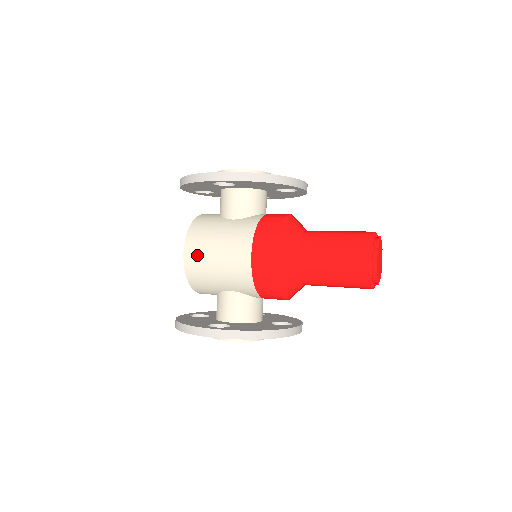
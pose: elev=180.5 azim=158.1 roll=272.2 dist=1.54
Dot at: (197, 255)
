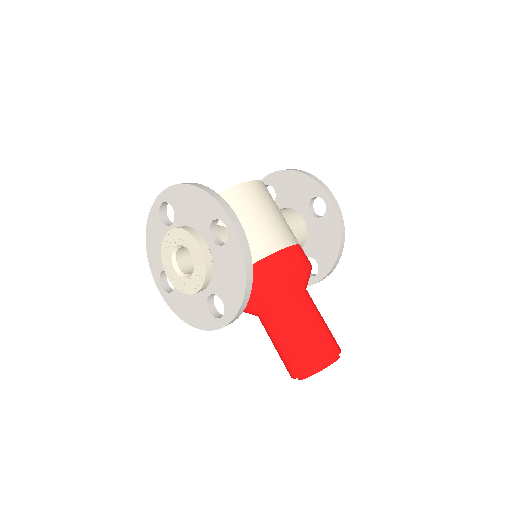
Dot at: (259, 194)
